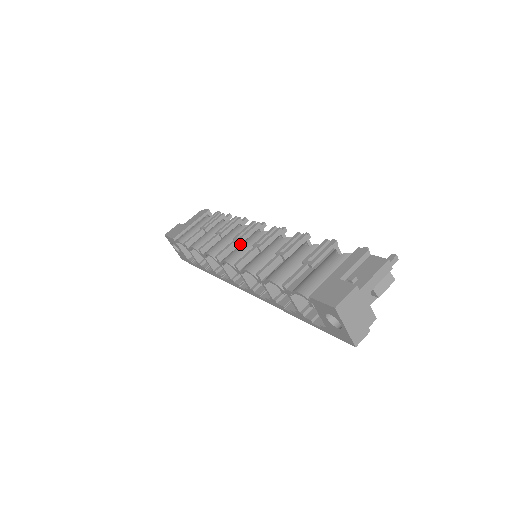
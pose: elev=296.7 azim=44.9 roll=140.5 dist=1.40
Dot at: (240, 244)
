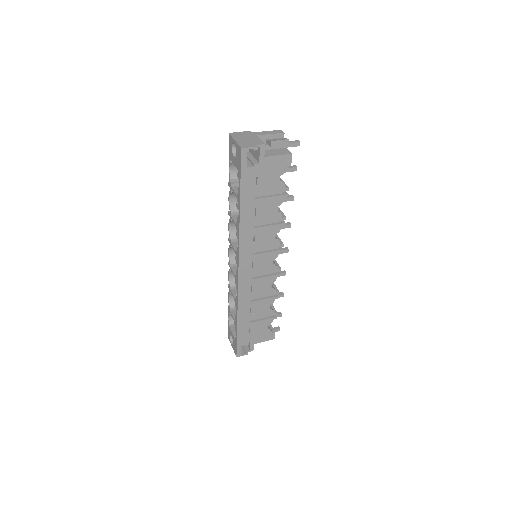
Dot at: occluded
